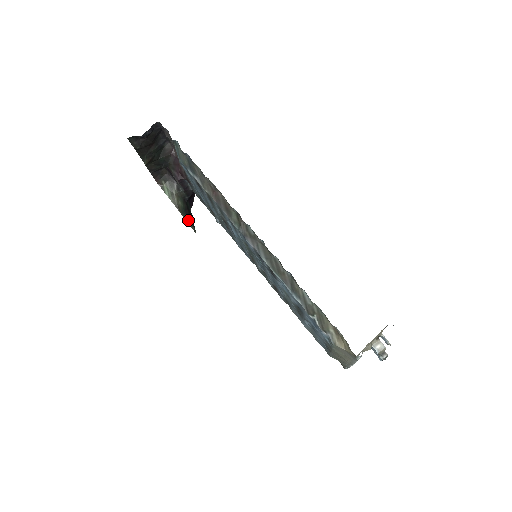
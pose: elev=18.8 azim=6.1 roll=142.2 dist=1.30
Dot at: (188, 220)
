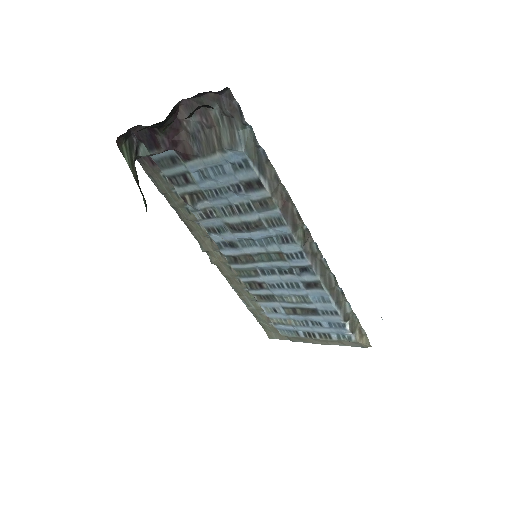
Dot at: (144, 198)
